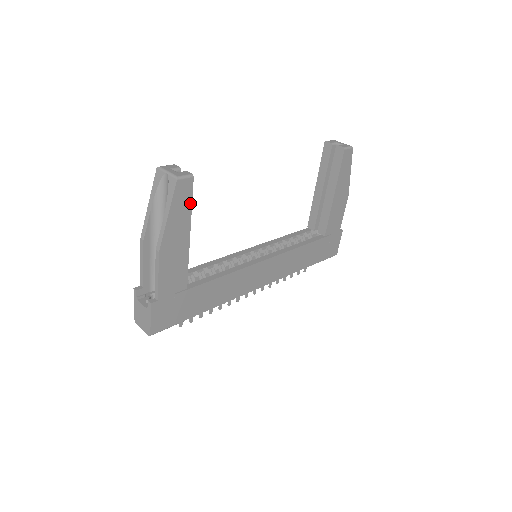
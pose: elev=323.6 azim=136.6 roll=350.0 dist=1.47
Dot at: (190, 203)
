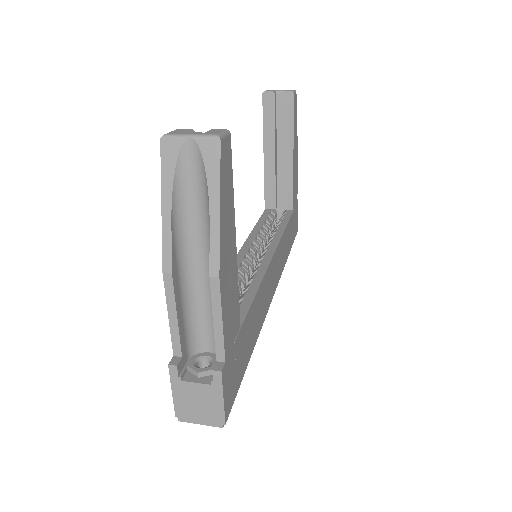
Dot at: (231, 181)
